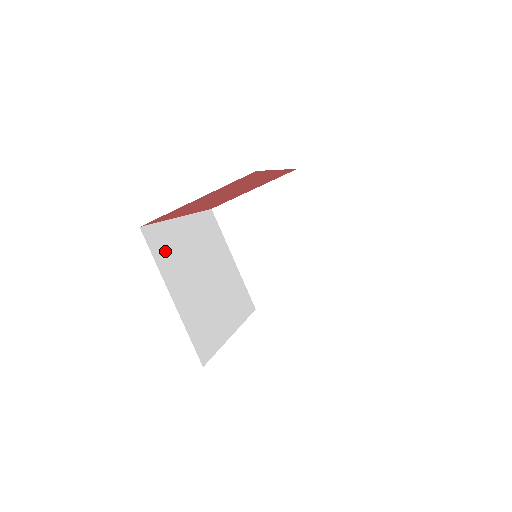
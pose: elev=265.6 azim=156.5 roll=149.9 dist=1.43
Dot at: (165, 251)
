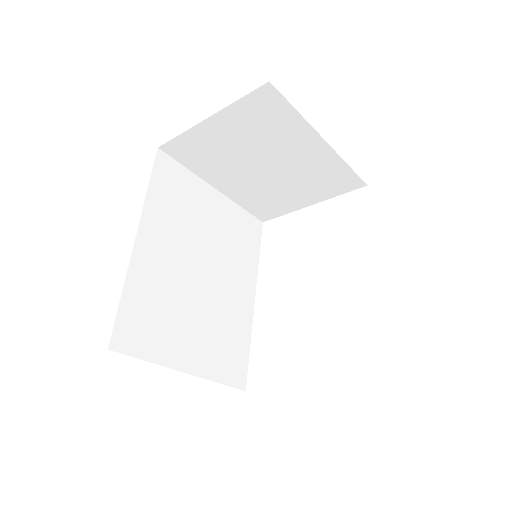
Dot at: (149, 327)
